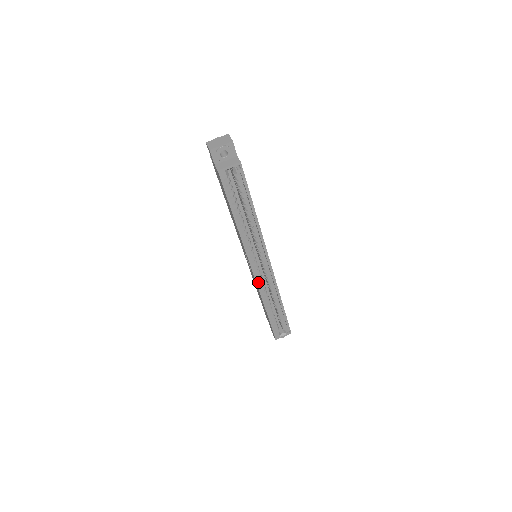
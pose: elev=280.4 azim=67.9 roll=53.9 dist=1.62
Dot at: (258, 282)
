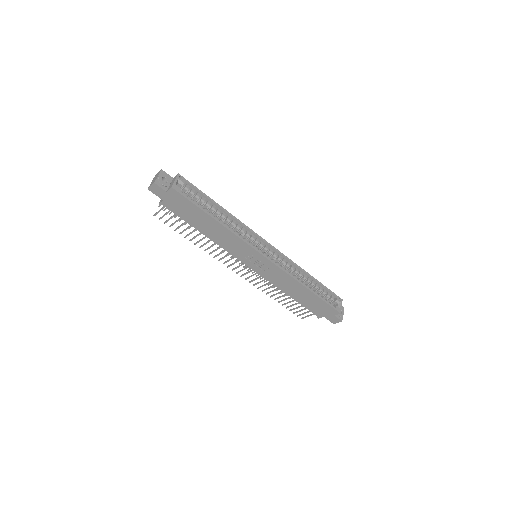
Dot at: (277, 265)
